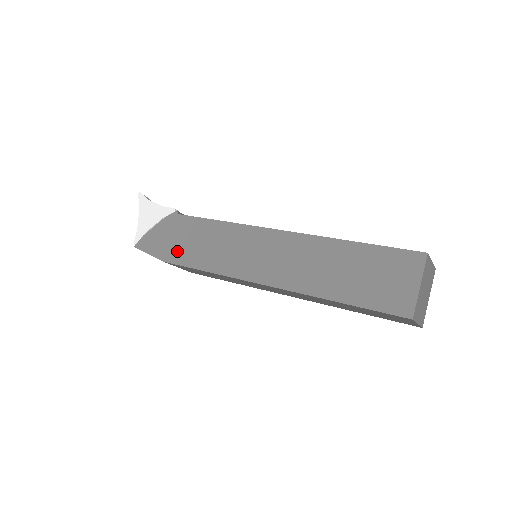
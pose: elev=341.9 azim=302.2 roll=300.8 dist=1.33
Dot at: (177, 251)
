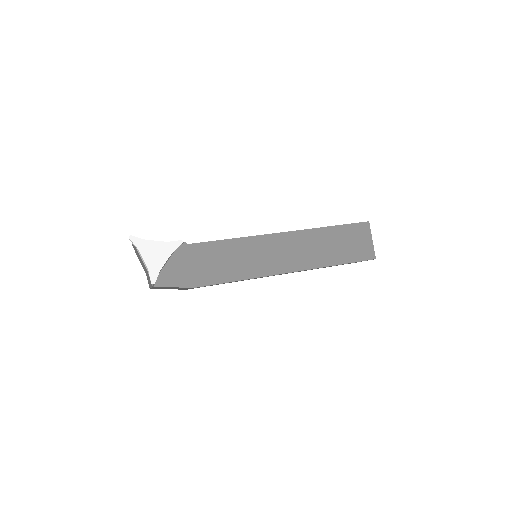
Dot at: (204, 275)
